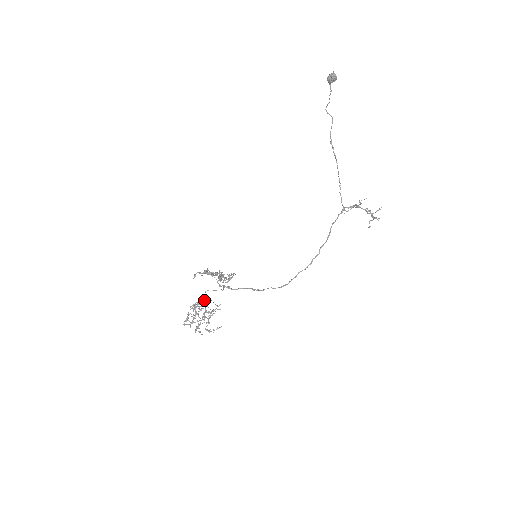
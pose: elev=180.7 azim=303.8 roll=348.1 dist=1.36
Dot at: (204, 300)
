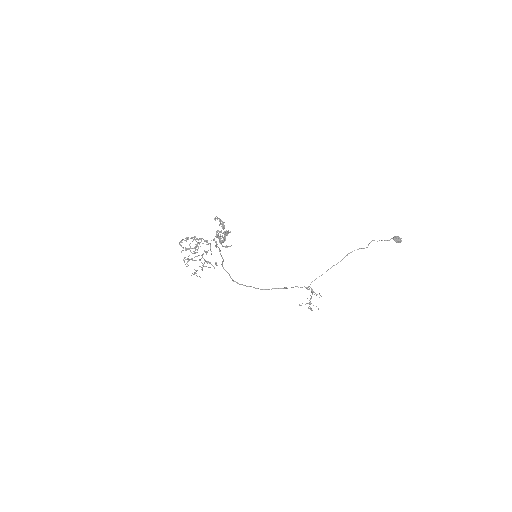
Dot at: (207, 244)
